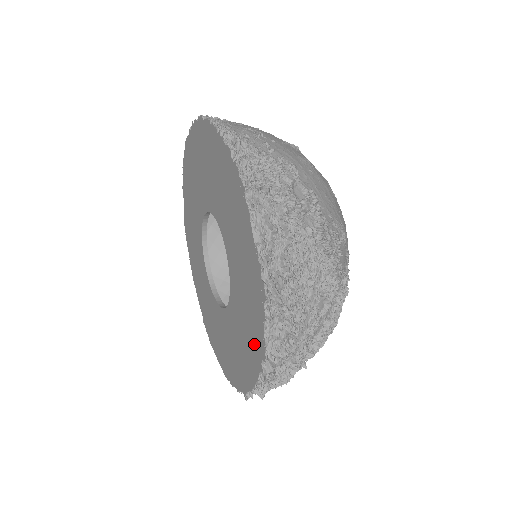
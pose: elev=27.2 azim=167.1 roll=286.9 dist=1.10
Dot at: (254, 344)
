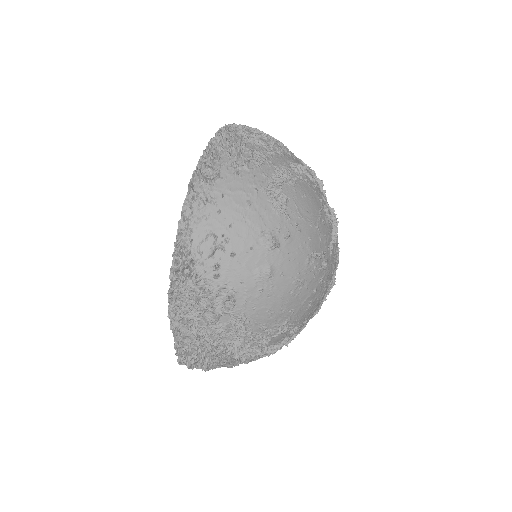
Dot at: occluded
